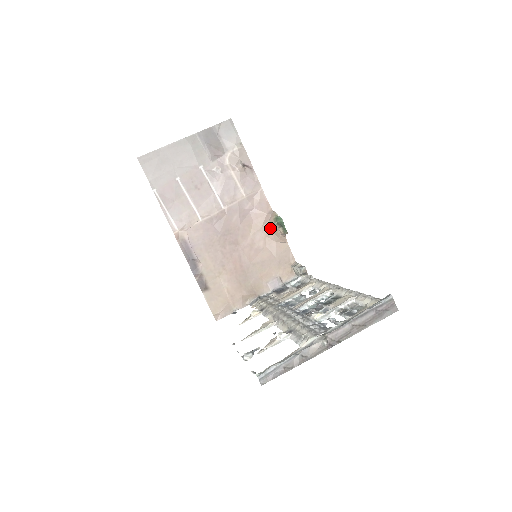
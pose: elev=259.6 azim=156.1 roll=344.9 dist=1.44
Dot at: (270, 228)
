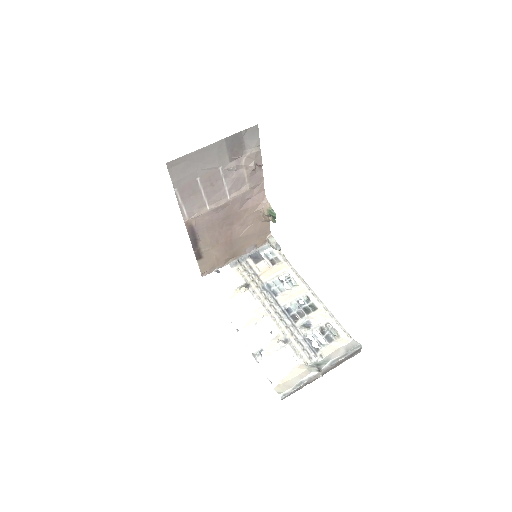
Dot at: (261, 213)
